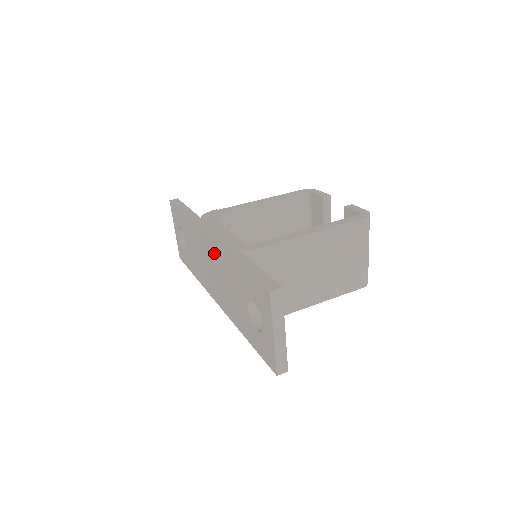
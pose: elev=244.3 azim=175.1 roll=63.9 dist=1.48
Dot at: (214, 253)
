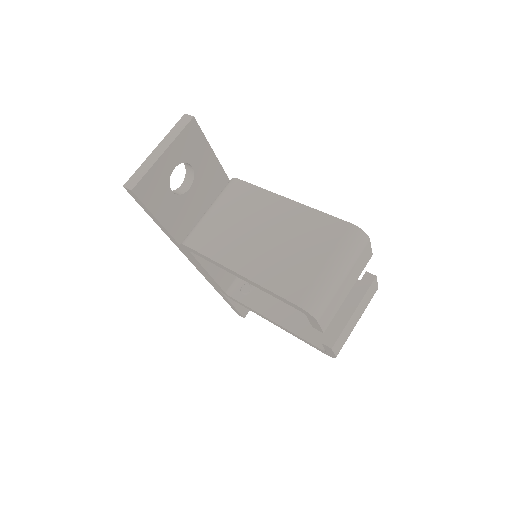
Dot at: occluded
